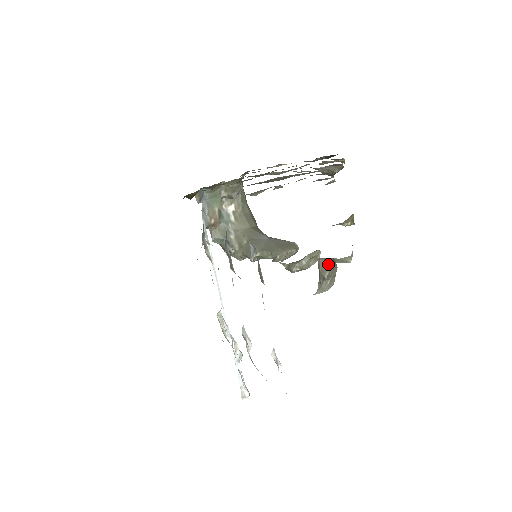
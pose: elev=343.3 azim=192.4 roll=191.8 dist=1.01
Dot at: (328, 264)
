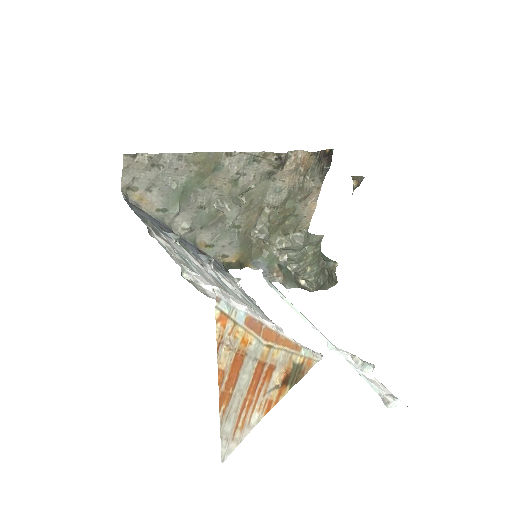
Dot at: (216, 199)
